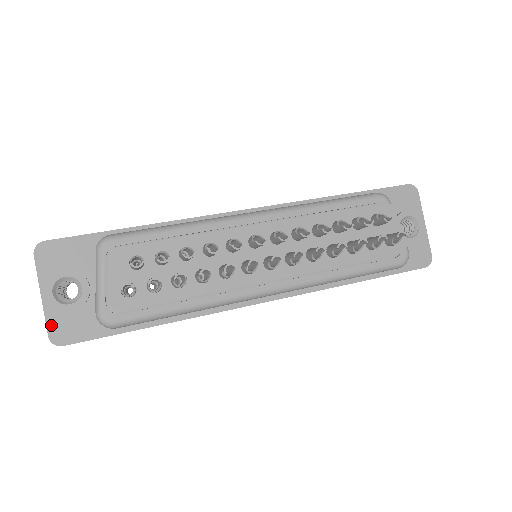
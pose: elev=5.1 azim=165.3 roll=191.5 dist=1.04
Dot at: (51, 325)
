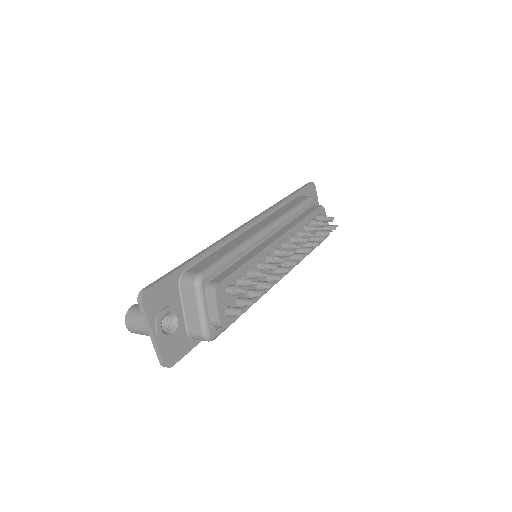
Dot at: (163, 354)
